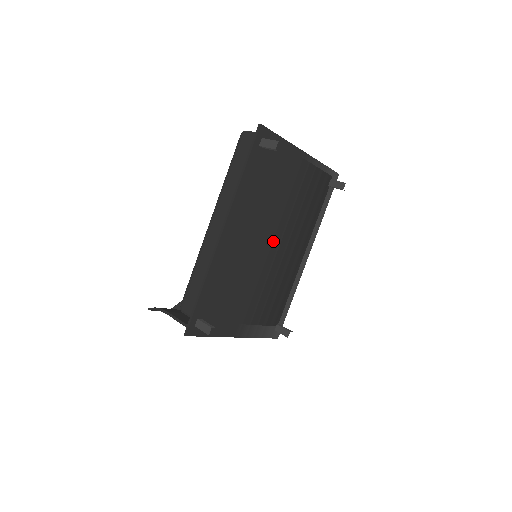
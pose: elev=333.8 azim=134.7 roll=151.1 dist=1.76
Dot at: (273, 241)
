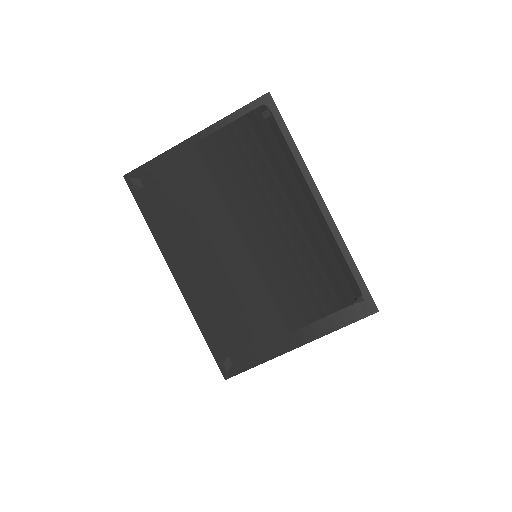
Dot at: (245, 234)
